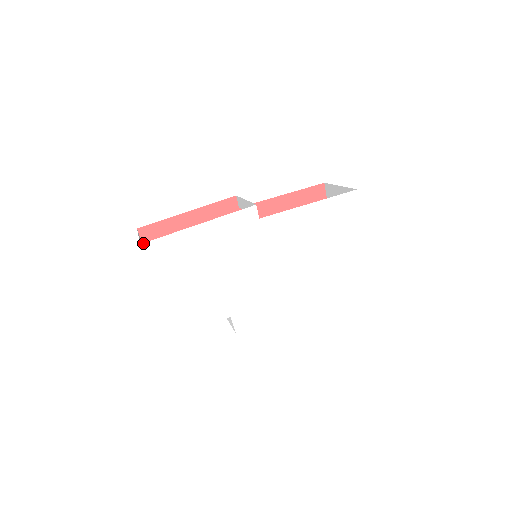
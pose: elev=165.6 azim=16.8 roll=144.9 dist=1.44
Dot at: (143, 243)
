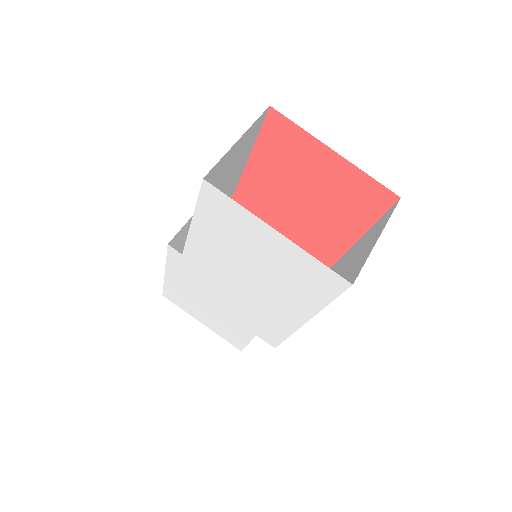
Dot at: (162, 294)
